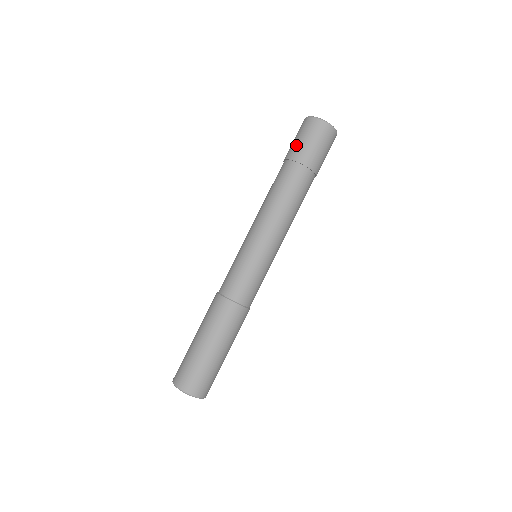
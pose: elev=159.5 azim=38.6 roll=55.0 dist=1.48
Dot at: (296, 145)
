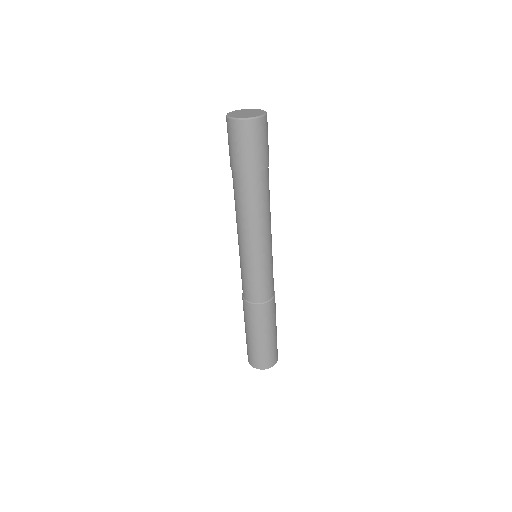
Dot at: (251, 156)
